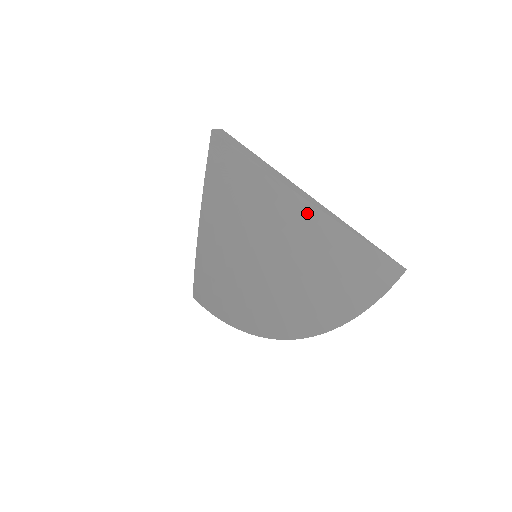
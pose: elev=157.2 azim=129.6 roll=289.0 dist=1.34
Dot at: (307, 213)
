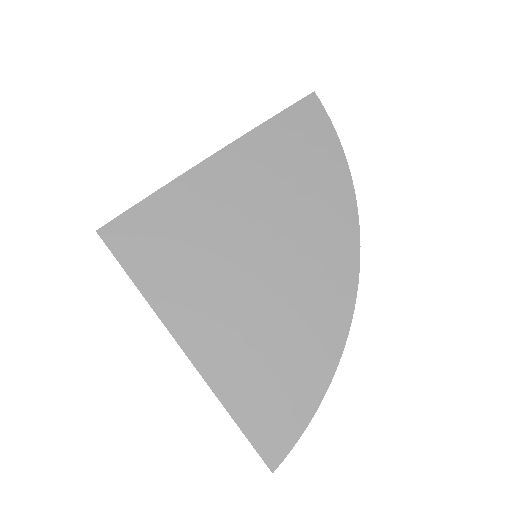
Dot at: (241, 149)
